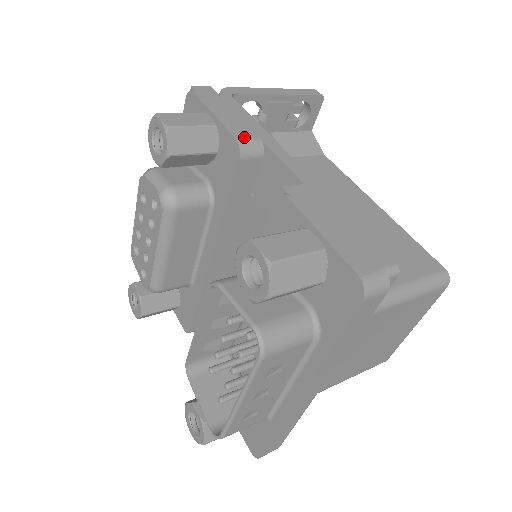
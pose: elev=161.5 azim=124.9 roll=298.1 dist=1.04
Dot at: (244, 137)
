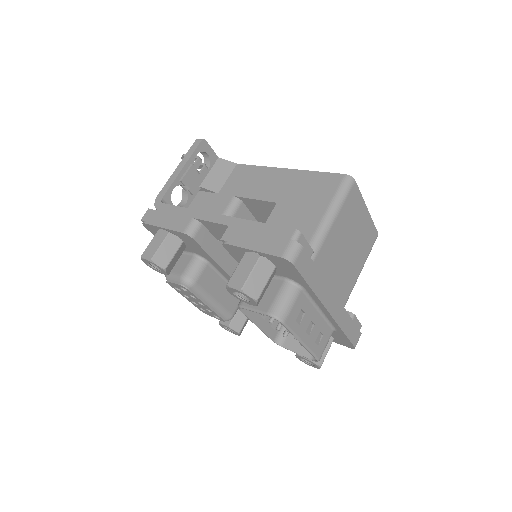
Dot at: (185, 227)
